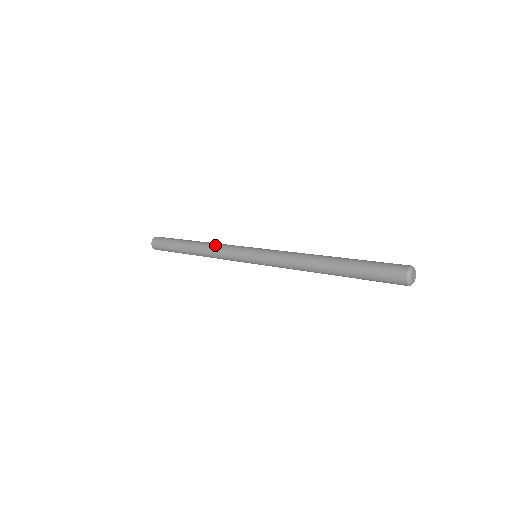
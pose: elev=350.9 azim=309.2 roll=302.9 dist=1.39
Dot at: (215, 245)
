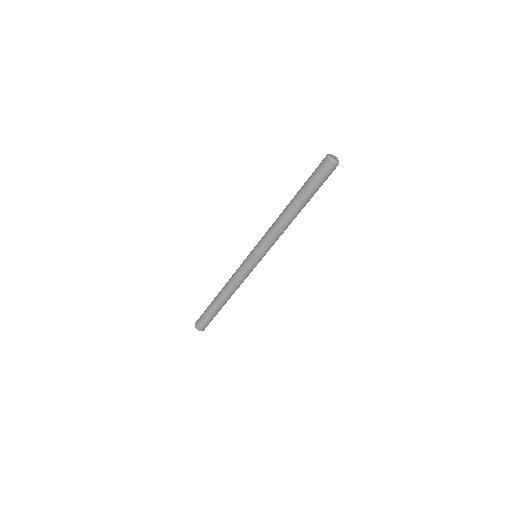
Dot at: (230, 279)
